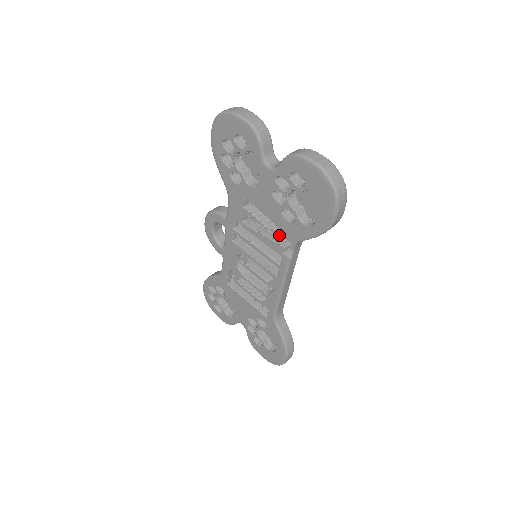
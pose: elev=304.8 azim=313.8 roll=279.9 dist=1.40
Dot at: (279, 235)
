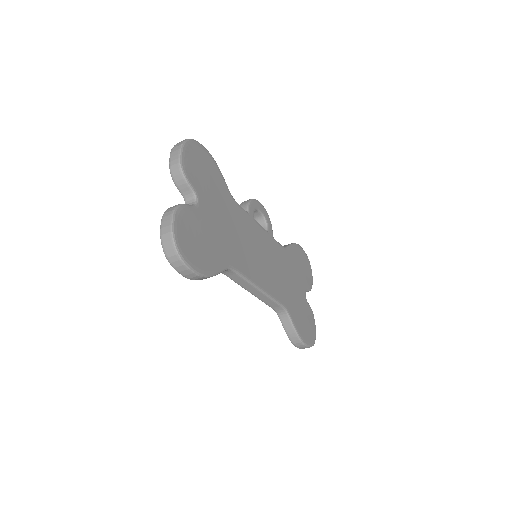
Dot at: occluded
